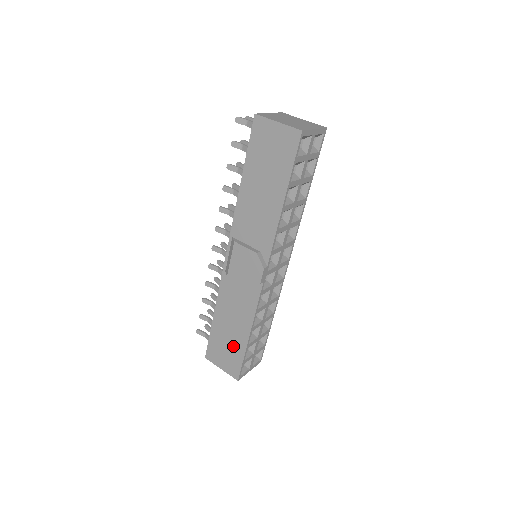
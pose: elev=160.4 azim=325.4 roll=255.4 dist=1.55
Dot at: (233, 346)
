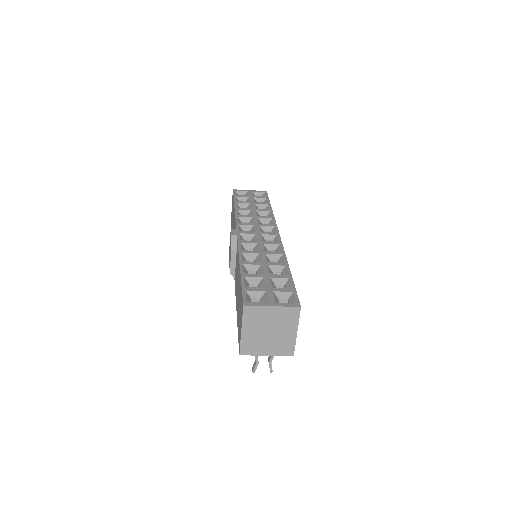
Dot at: occluded
